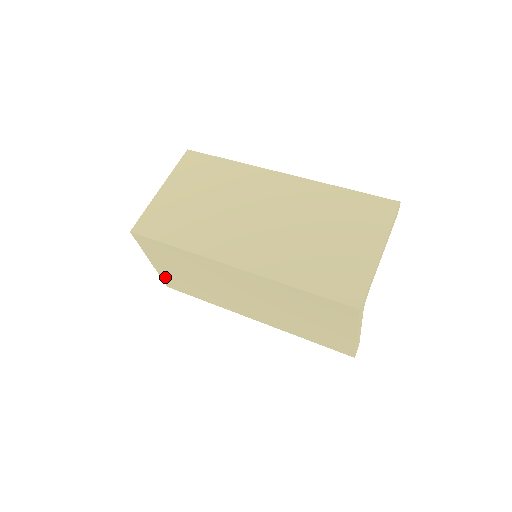
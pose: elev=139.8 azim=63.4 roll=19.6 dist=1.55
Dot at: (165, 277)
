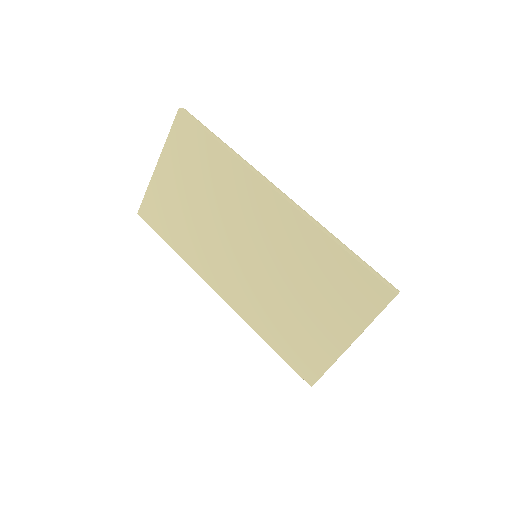
Dot at: occluded
